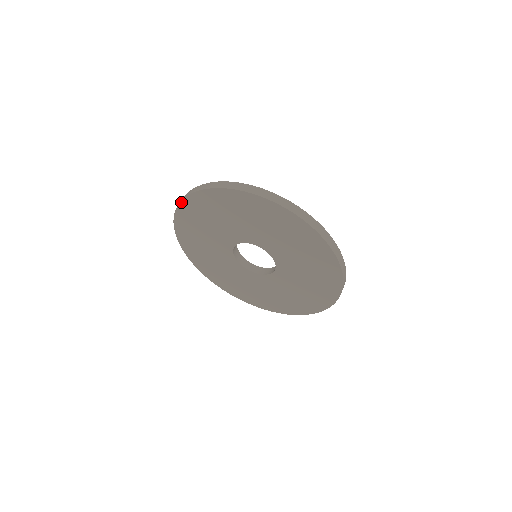
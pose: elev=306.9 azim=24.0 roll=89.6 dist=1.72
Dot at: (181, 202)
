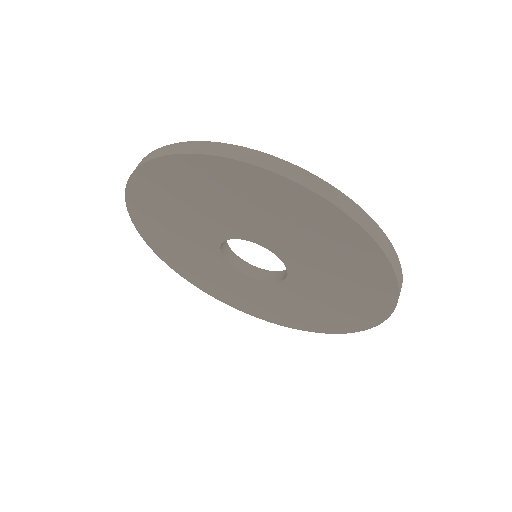
Dot at: (126, 201)
